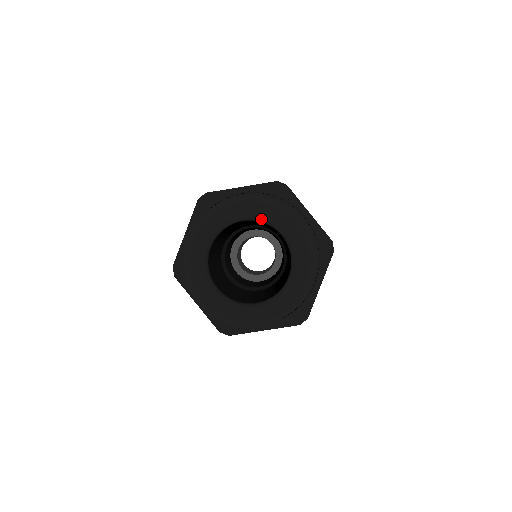
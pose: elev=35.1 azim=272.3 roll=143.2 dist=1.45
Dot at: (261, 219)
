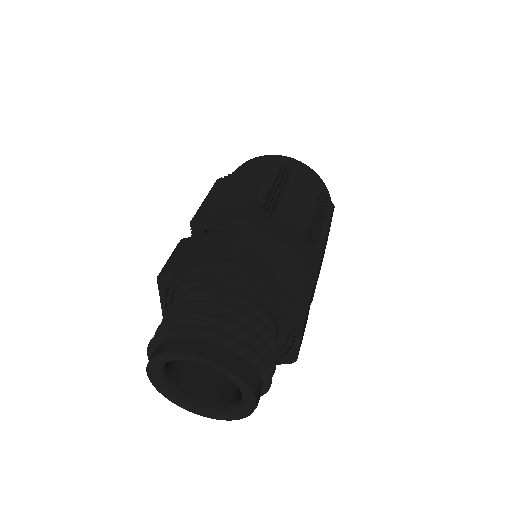
Dot at: (195, 361)
